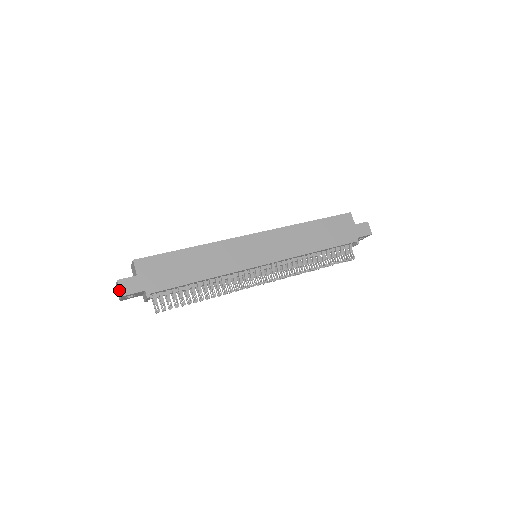
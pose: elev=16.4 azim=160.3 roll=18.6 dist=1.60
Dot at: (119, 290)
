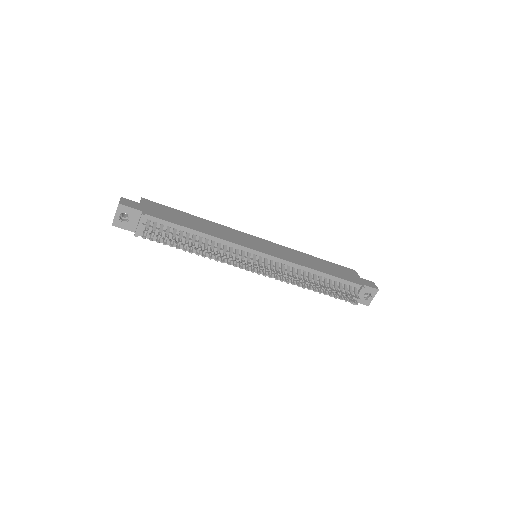
Dot at: (119, 202)
